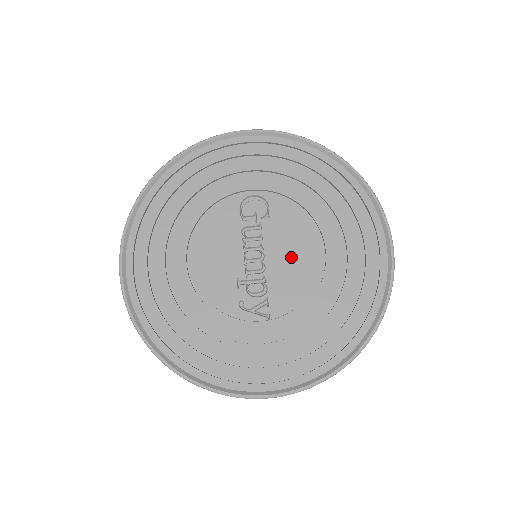
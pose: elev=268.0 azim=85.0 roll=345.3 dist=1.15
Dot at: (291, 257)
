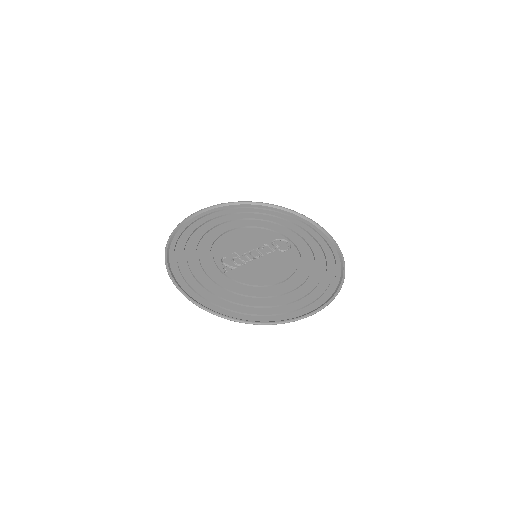
Dot at: (268, 269)
